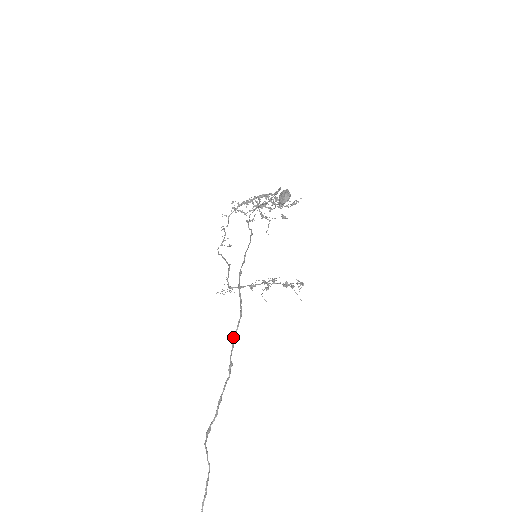
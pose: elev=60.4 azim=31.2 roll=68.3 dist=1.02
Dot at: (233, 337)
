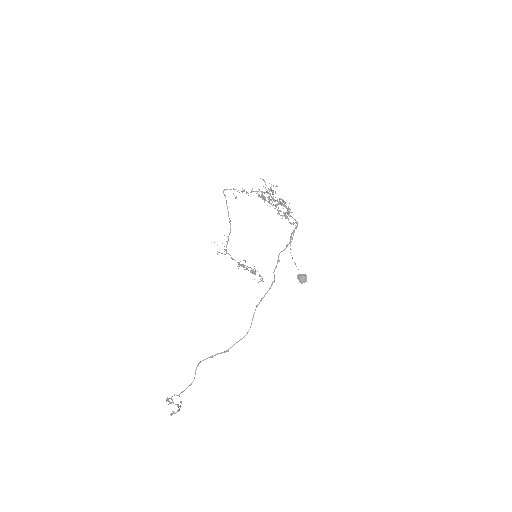
Dot at: occluded
